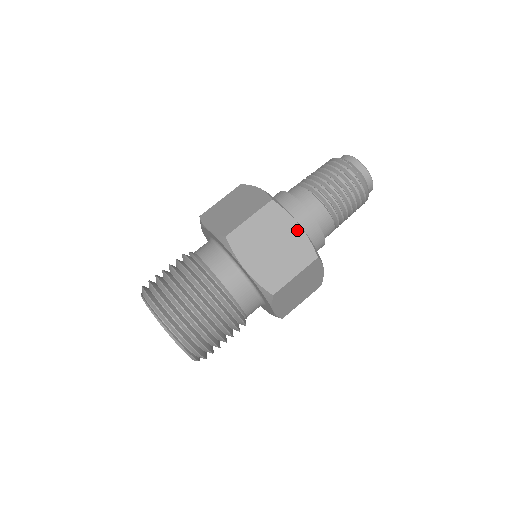
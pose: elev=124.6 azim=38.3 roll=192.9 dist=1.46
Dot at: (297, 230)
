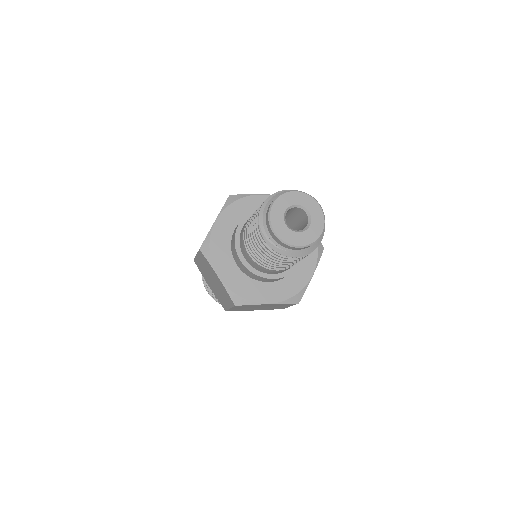
Dot at: occluded
